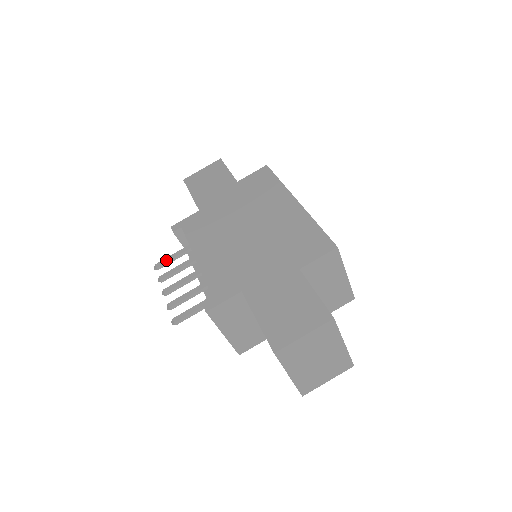
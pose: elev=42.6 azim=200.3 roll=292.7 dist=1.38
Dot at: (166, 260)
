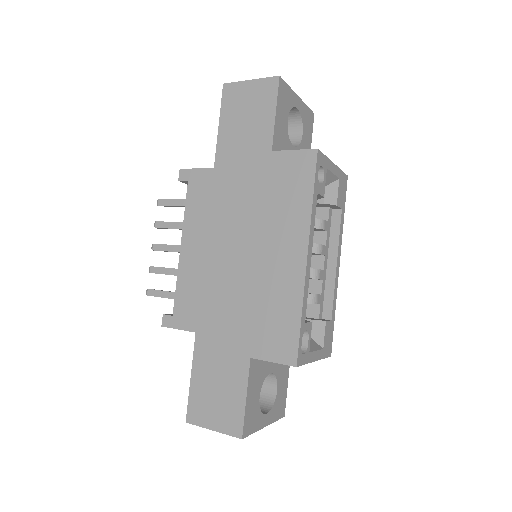
Dot at: (168, 203)
